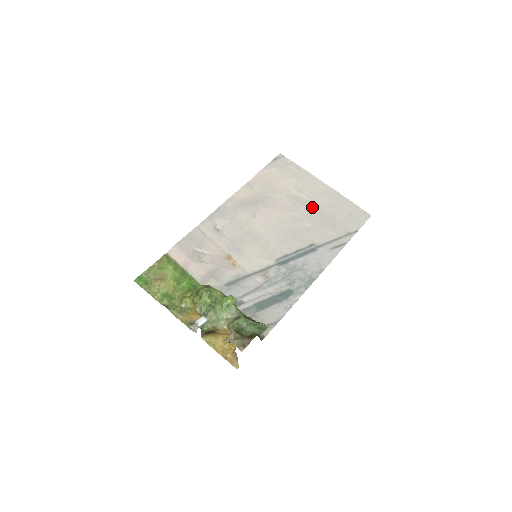
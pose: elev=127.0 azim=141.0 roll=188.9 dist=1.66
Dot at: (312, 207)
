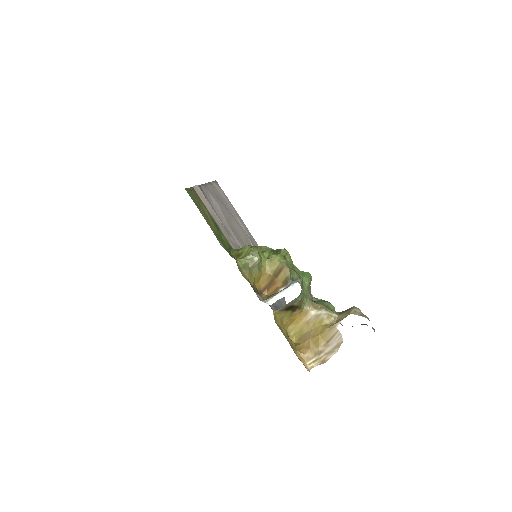
Dot at: occluded
